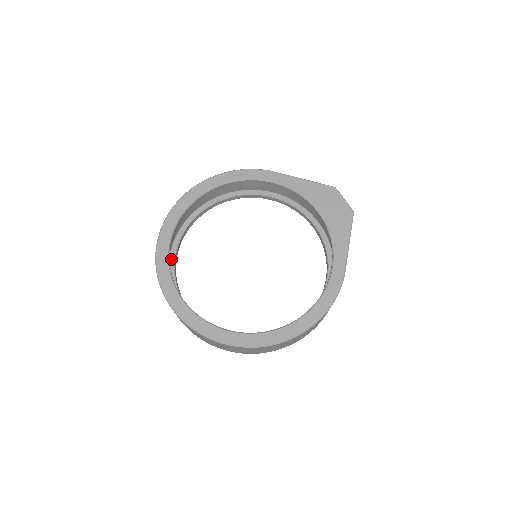
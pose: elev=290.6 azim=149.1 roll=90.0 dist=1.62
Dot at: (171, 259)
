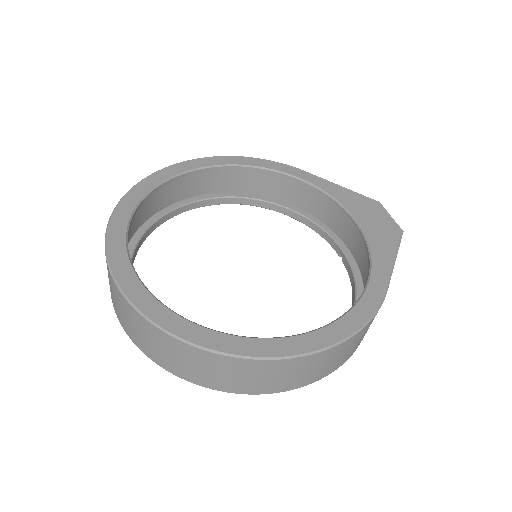
Dot at: (135, 236)
